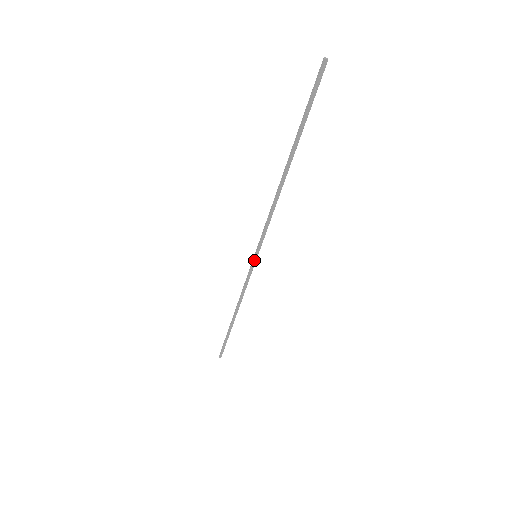
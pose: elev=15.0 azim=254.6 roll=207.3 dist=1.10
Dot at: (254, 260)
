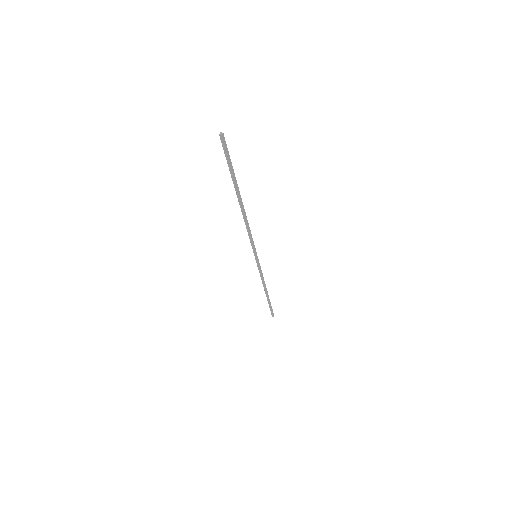
Dot at: (256, 258)
